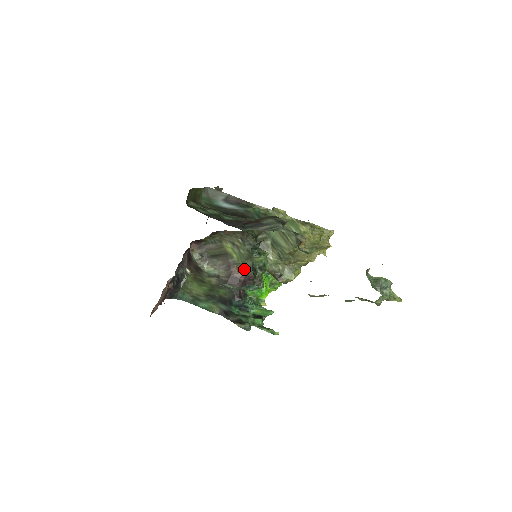
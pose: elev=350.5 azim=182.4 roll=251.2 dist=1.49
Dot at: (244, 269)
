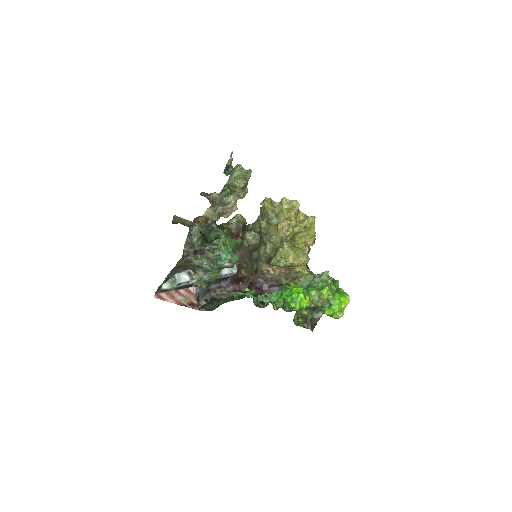
Dot at: (256, 273)
